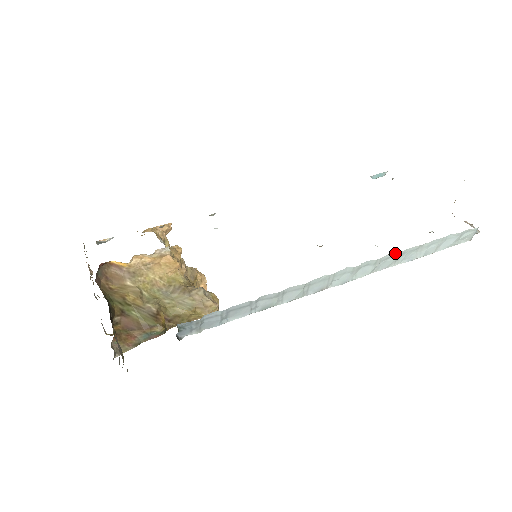
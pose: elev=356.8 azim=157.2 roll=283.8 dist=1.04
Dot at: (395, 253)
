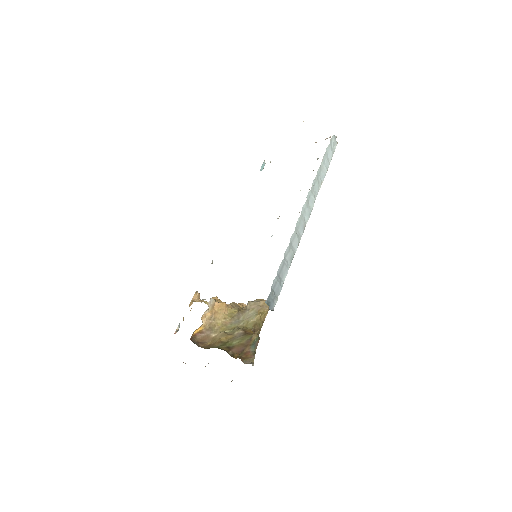
Dot at: (314, 179)
